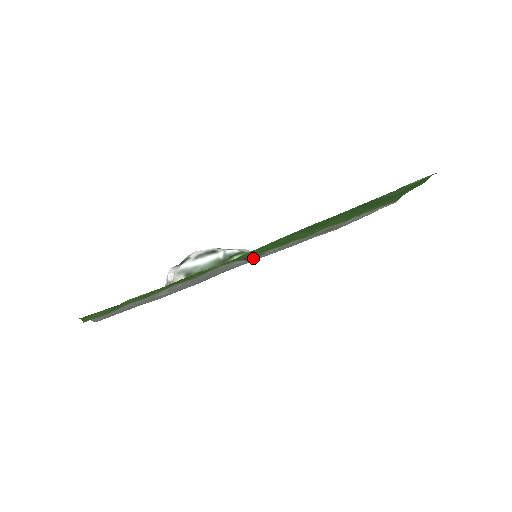
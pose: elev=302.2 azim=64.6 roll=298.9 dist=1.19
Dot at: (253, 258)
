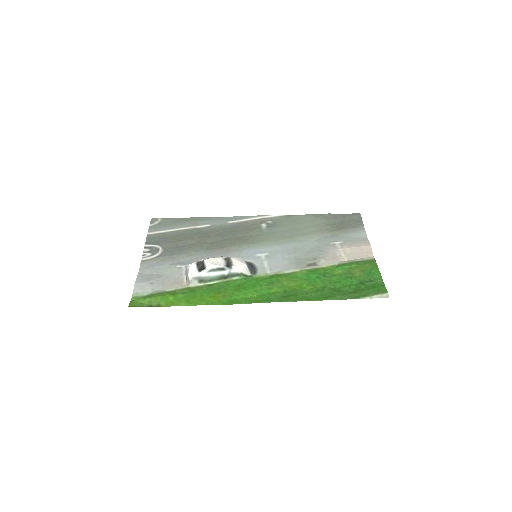
Dot at: (251, 263)
